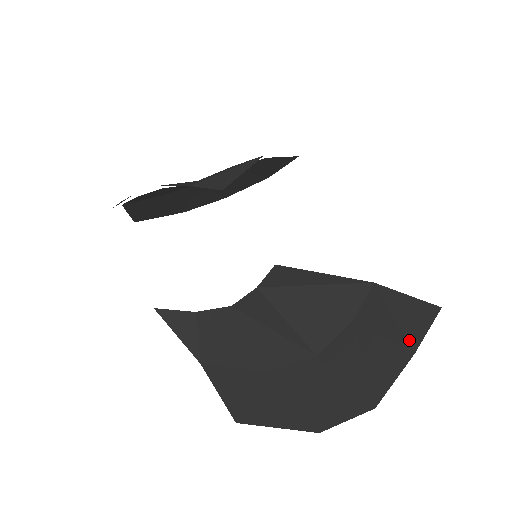
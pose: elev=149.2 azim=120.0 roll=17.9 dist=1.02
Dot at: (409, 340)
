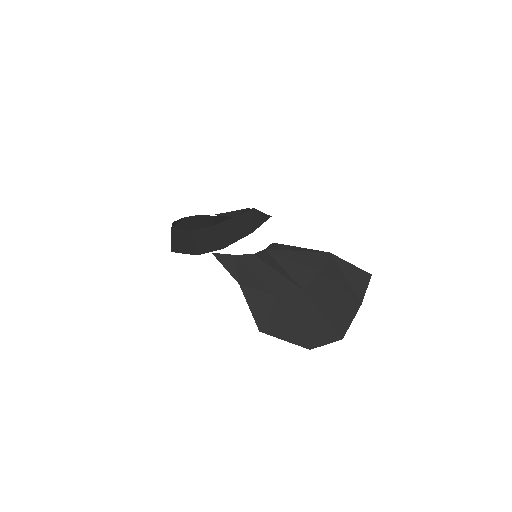
Dot at: (356, 295)
